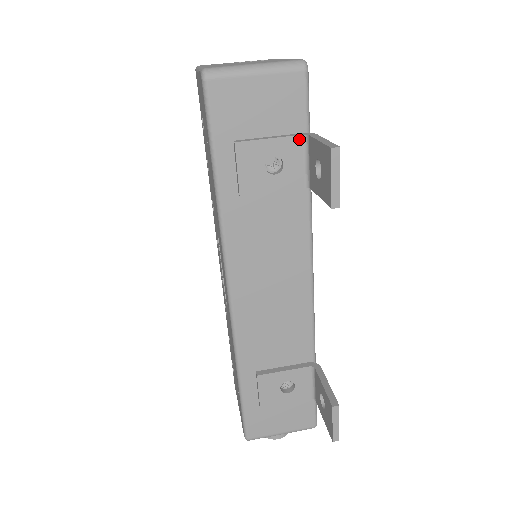
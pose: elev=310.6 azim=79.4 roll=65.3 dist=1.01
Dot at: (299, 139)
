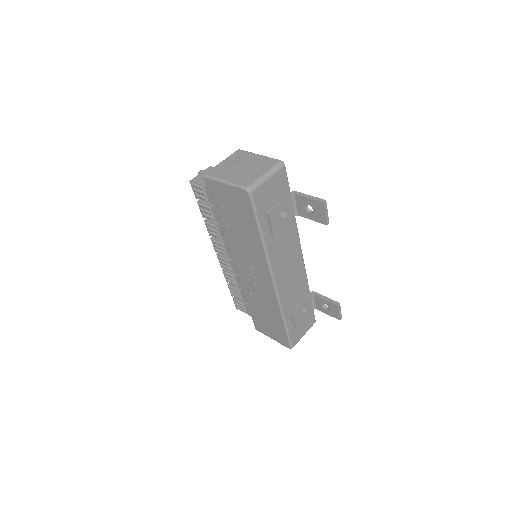
Dot at: (290, 197)
